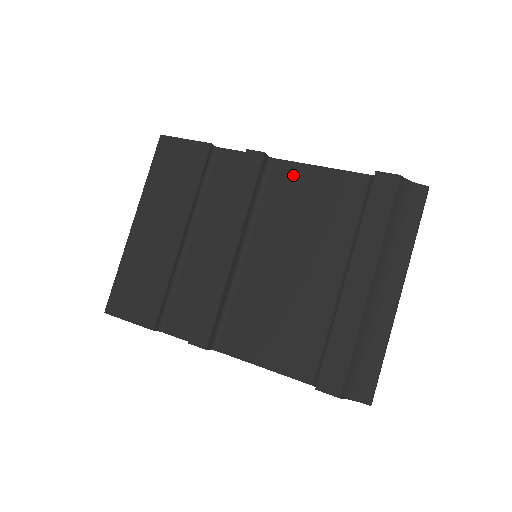
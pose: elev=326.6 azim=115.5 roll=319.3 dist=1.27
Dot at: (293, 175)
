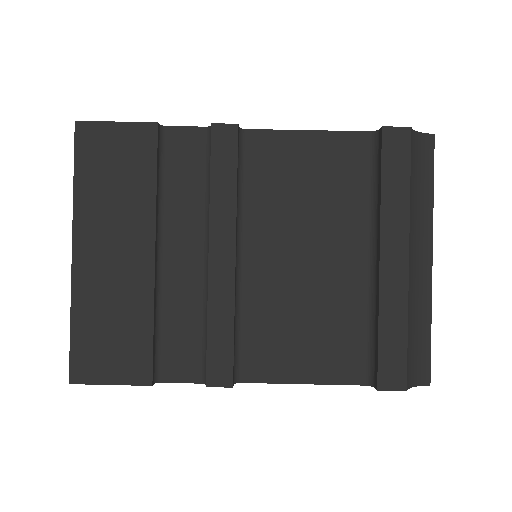
Dot at: (277, 147)
